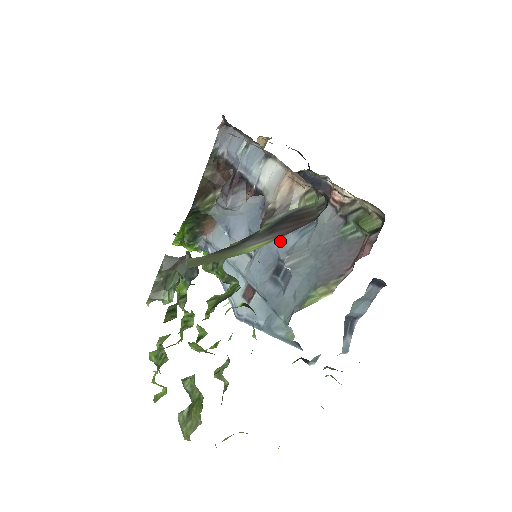
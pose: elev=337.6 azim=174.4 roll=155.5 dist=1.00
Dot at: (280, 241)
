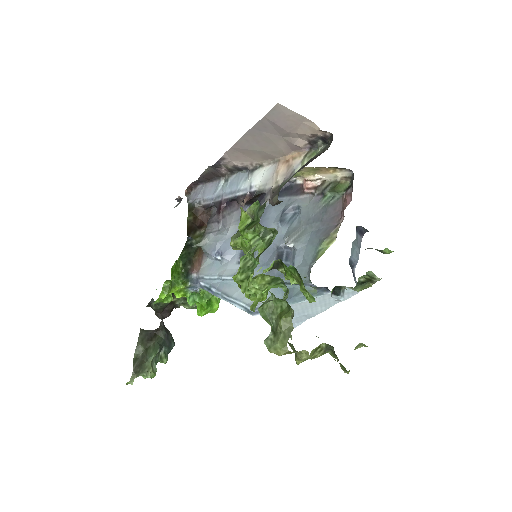
Dot at: occluded
